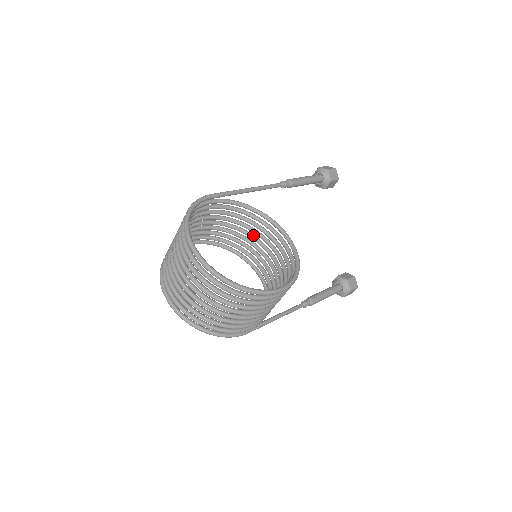
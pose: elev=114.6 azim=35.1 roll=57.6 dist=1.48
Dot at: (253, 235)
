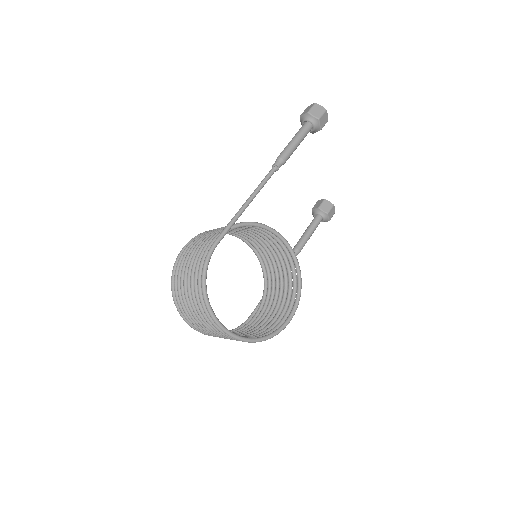
Dot at: (250, 231)
